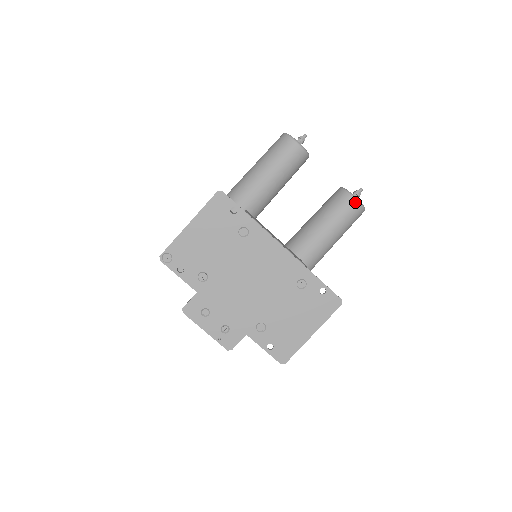
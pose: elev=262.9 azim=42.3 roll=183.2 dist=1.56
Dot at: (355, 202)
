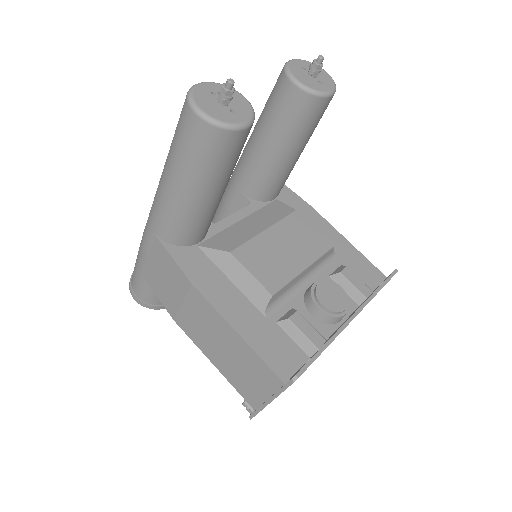
Dot at: (329, 99)
